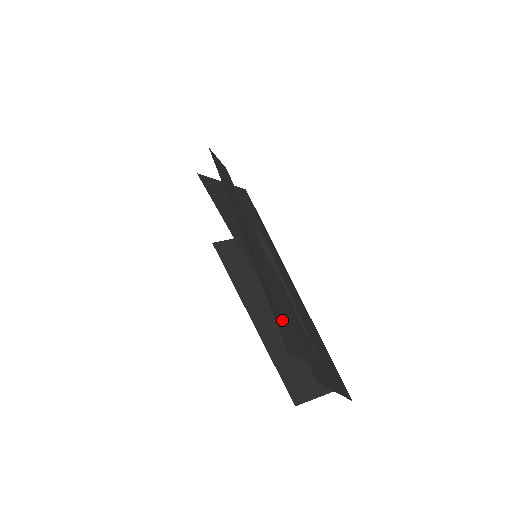
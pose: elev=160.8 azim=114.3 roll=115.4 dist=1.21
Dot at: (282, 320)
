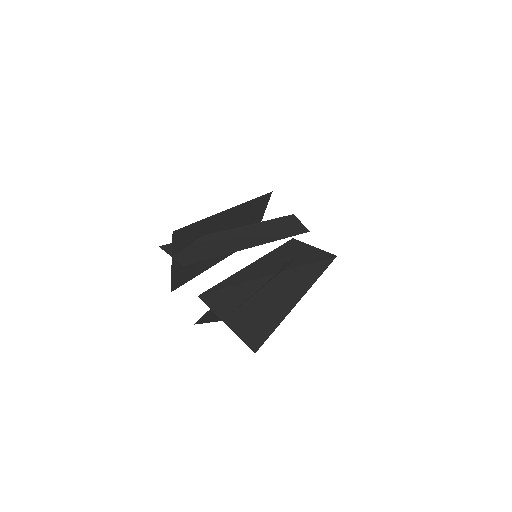
Dot at: (190, 248)
